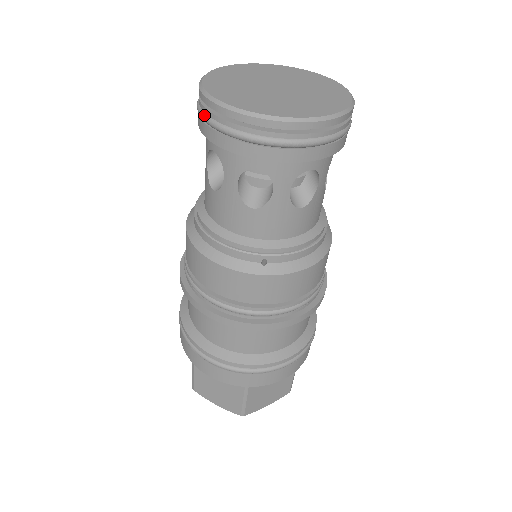
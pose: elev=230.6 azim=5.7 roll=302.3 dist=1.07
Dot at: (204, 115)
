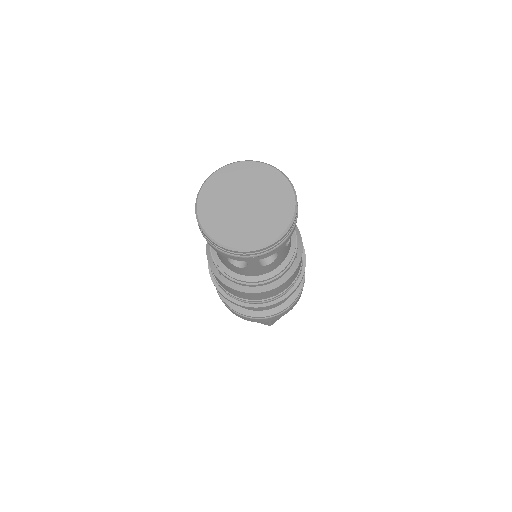
Dot at: occluded
